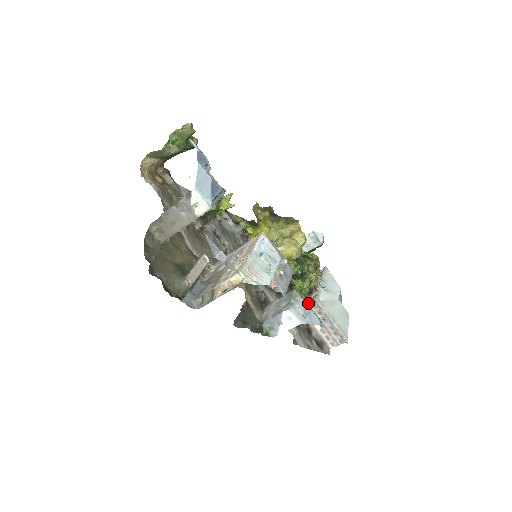
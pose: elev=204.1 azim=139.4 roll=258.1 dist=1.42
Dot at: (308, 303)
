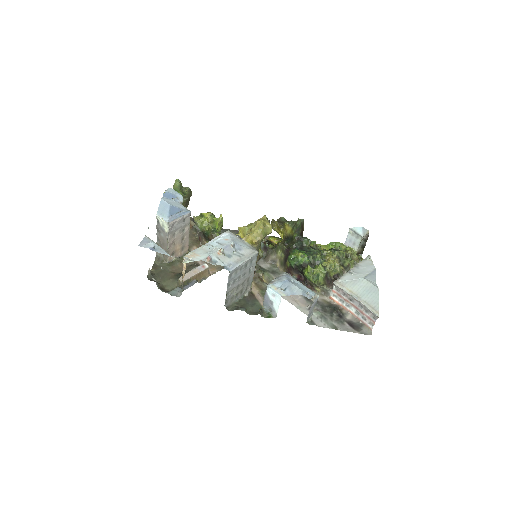
Dot at: (332, 288)
